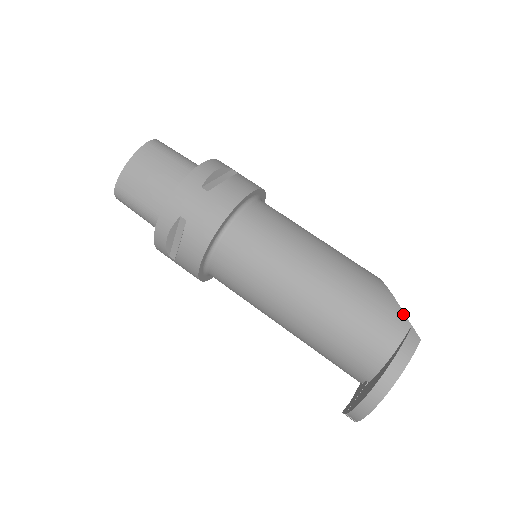
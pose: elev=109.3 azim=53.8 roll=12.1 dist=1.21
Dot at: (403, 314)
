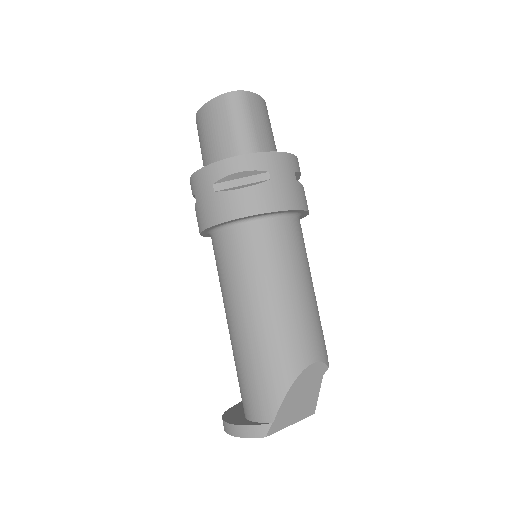
Dot at: (276, 410)
